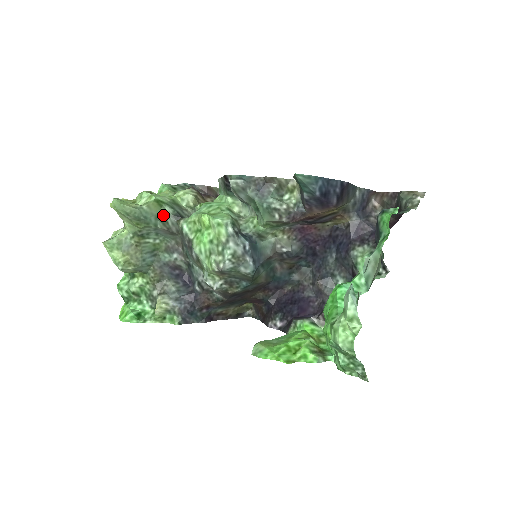
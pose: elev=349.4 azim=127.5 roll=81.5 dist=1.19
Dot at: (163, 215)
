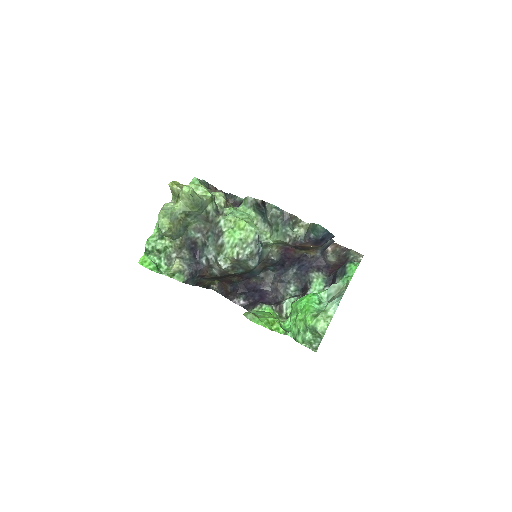
Dot at: (210, 207)
